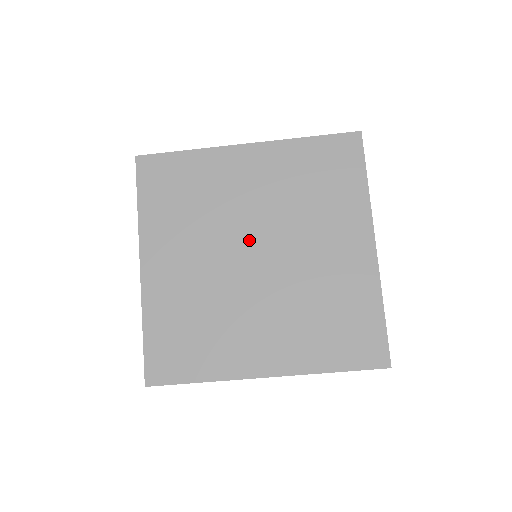
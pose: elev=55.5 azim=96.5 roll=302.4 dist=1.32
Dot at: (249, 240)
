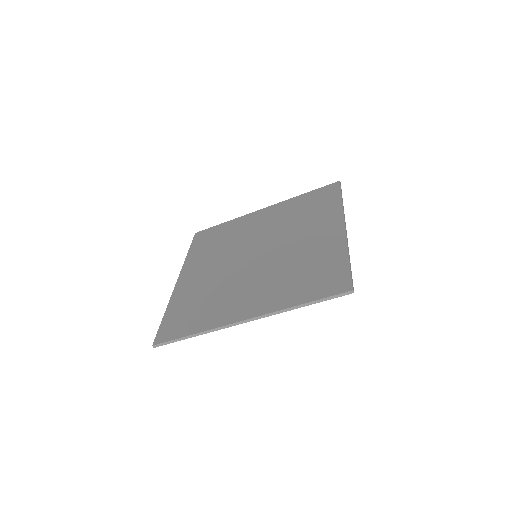
Dot at: (253, 249)
